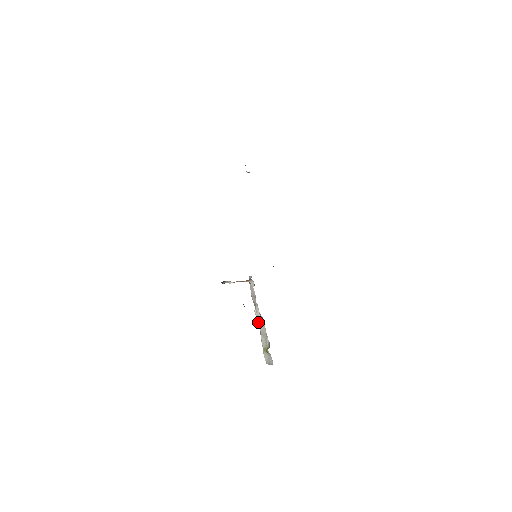
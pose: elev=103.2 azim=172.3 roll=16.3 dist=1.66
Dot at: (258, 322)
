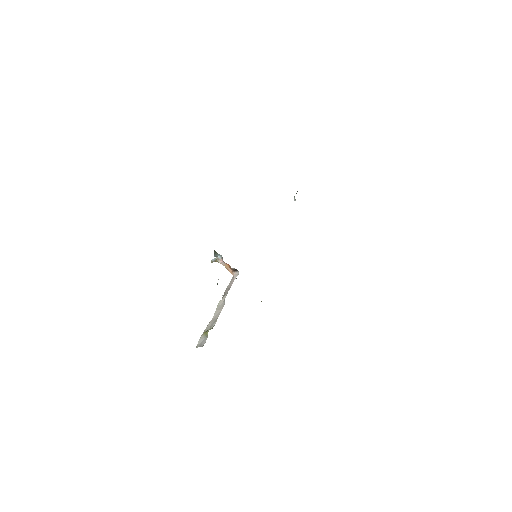
Dot at: occluded
